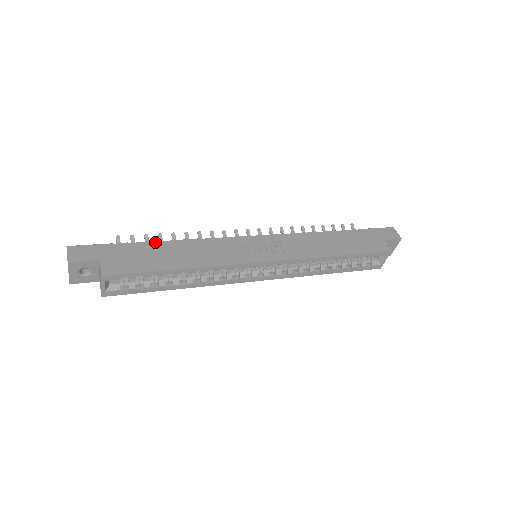
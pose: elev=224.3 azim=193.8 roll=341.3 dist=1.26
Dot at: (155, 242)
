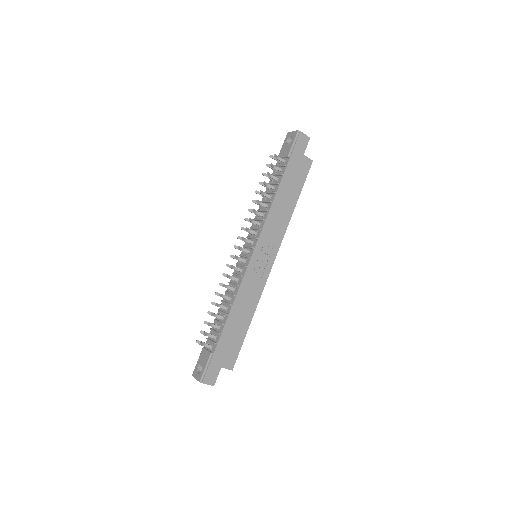
Dot at: (225, 327)
